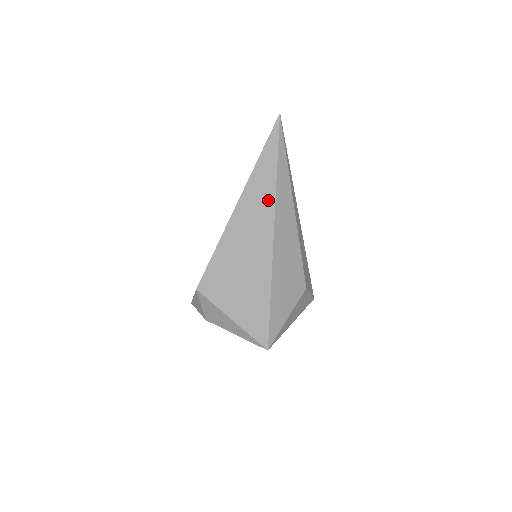
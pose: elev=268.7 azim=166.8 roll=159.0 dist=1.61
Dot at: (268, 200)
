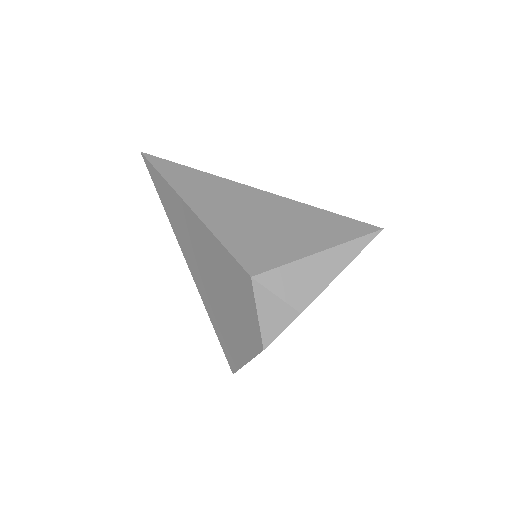
Dot at: (208, 180)
